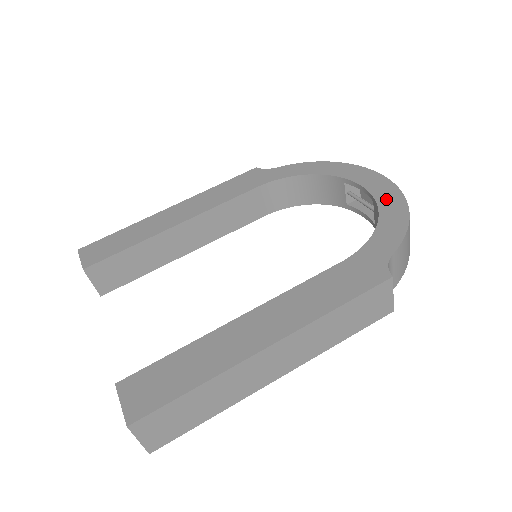
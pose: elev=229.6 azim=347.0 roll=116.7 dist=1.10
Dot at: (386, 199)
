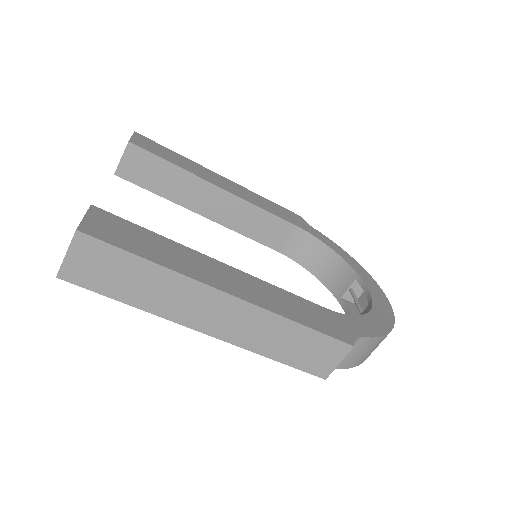
Dot at: (381, 310)
